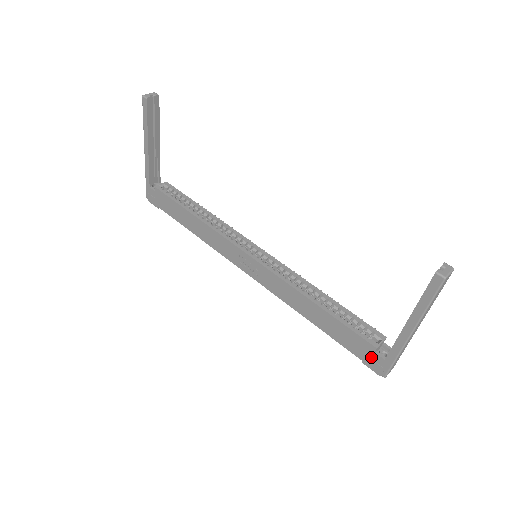
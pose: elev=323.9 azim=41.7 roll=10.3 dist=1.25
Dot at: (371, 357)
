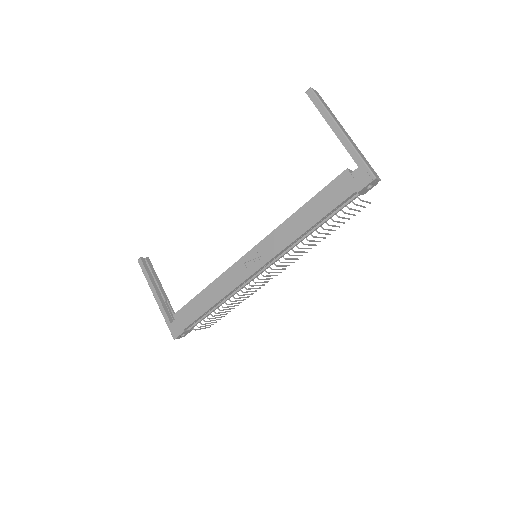
Dot at: (353, 179)
